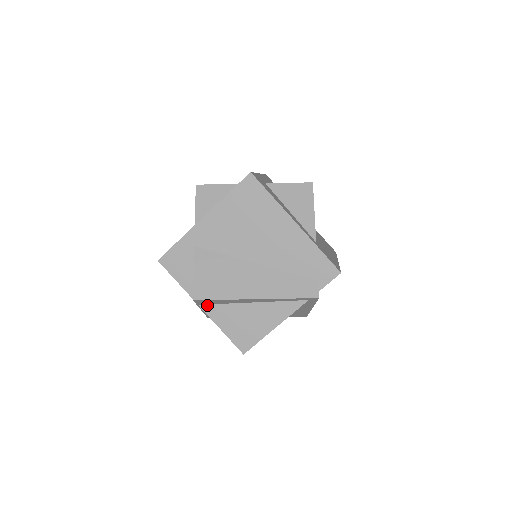
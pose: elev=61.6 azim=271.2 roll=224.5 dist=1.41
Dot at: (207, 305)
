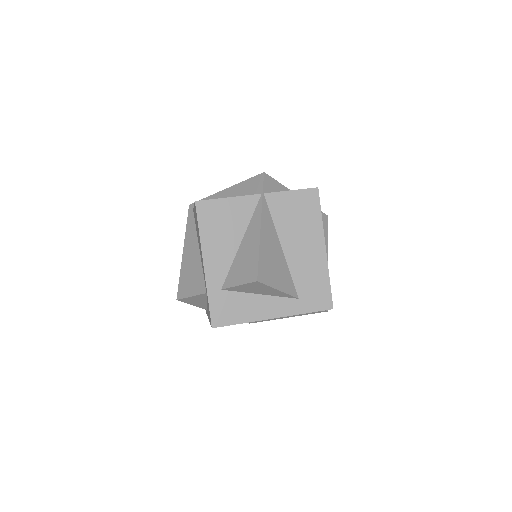
Dot at: occluded
